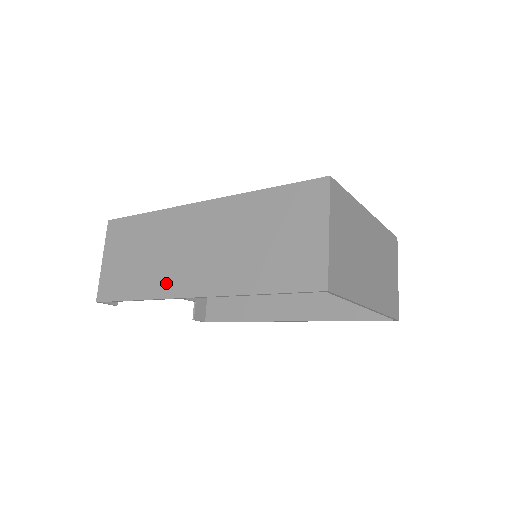
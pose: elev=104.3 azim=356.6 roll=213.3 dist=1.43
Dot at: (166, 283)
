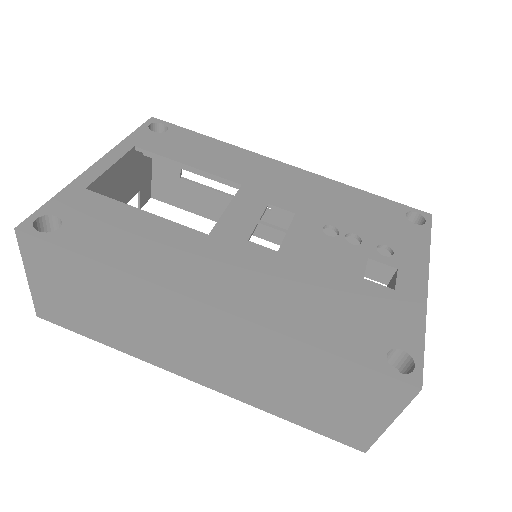
Dot at: (154, 355)
